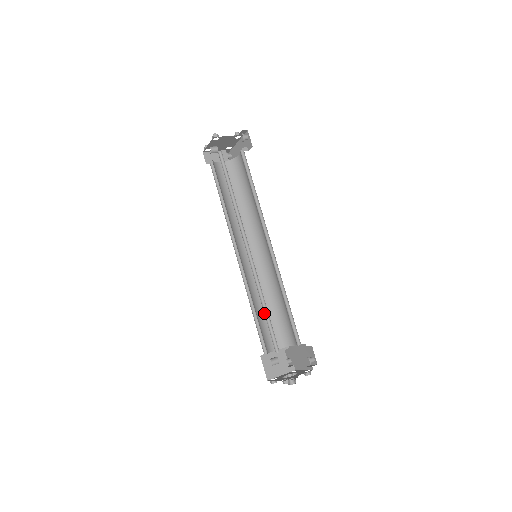
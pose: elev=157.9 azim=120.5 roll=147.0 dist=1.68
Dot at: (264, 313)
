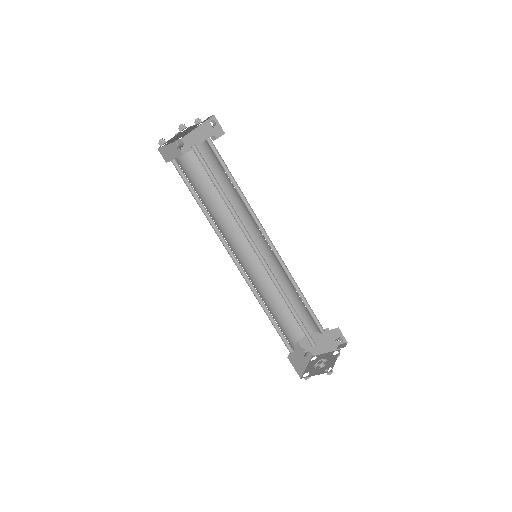
Dot at: occluded
